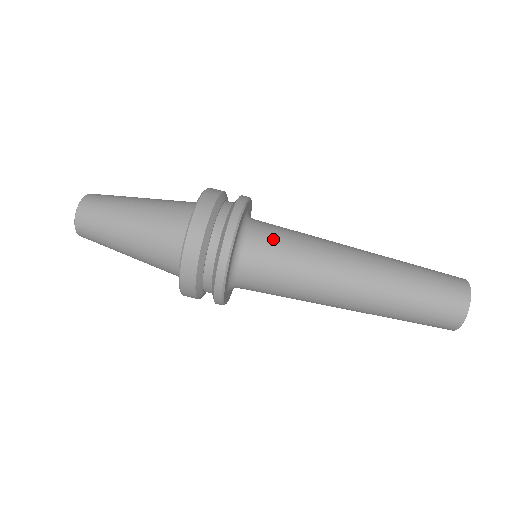
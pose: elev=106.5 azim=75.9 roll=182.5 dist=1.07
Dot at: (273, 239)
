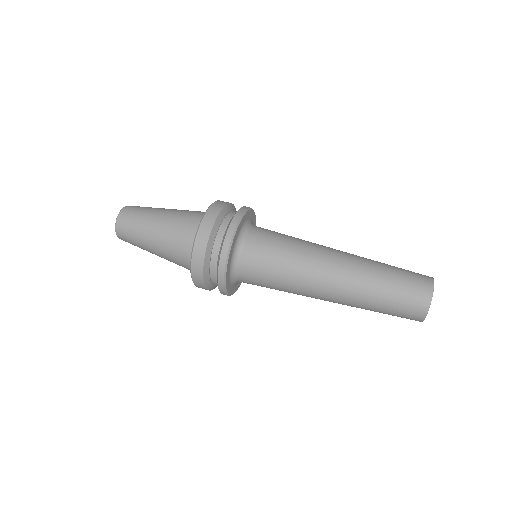
Dot at: (270, 234)
